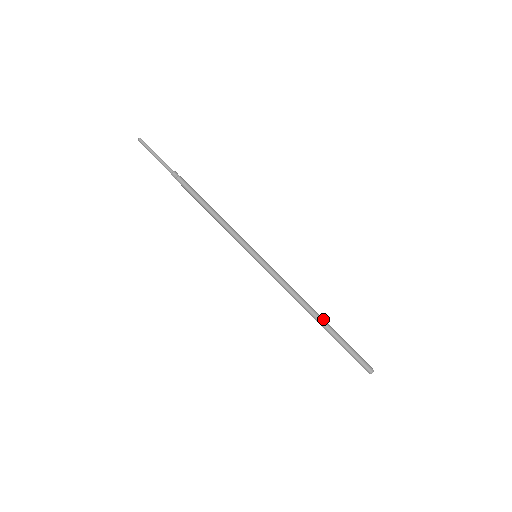
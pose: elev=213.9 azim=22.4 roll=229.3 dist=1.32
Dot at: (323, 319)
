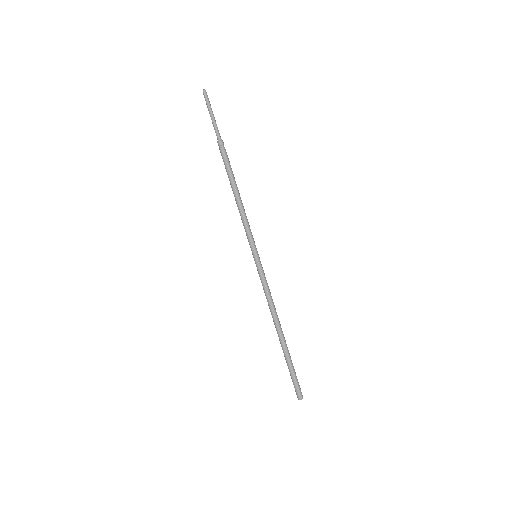
Dot at: (284, 338)
